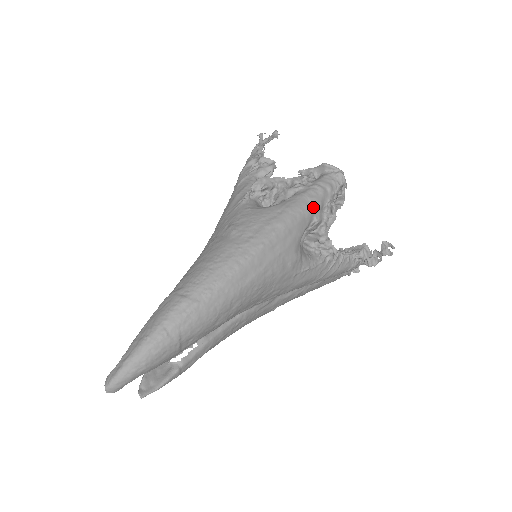
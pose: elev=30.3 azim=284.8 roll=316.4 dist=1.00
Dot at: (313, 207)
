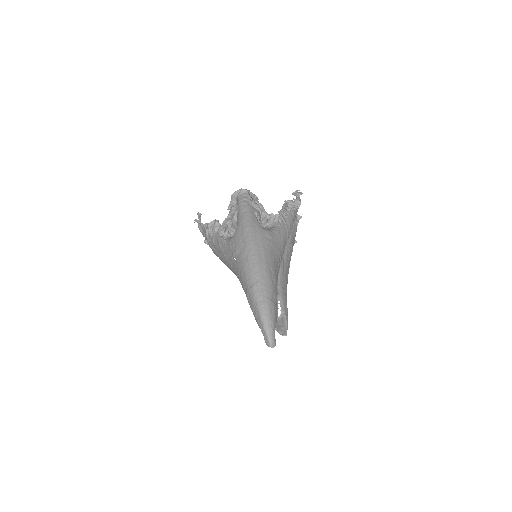
Dot at: (249, 211)
